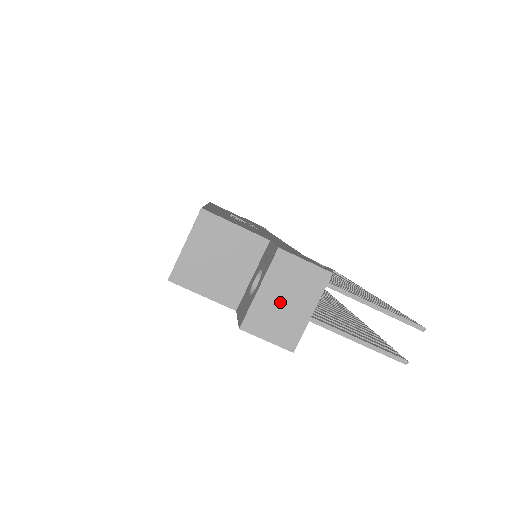
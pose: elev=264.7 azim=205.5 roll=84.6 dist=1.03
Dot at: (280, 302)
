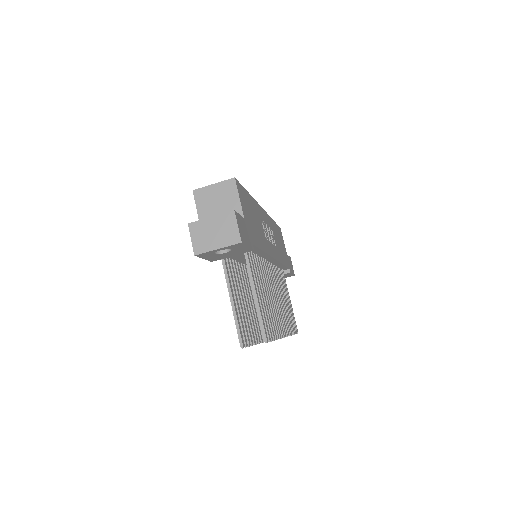
Dot at: (212, 231)
